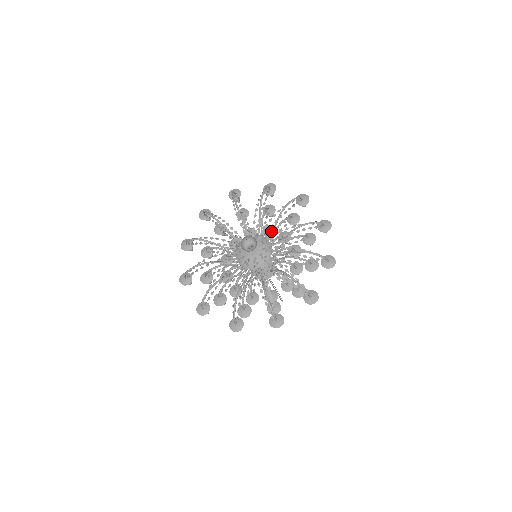
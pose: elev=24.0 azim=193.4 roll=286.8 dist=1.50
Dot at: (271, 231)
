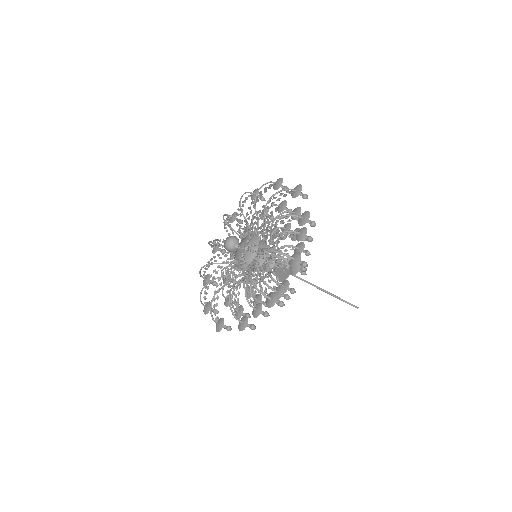
Dot at: (265, 239)
